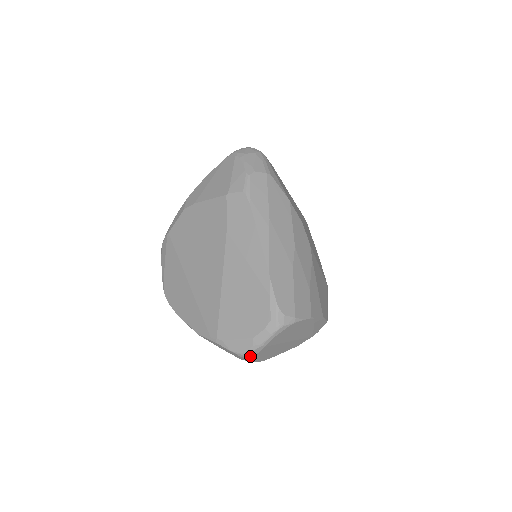
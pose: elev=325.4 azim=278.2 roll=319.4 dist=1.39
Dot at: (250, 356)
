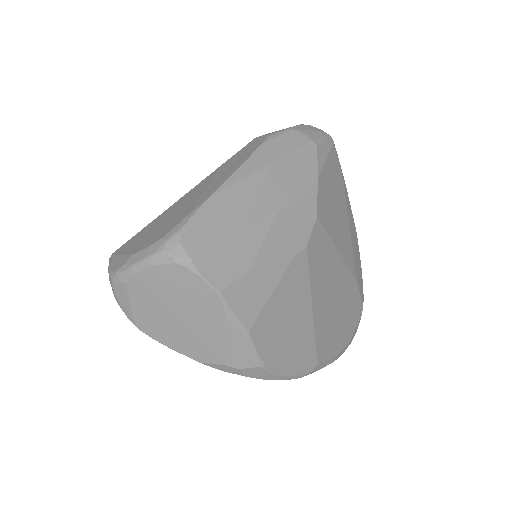
Dot at: (116, 283)
